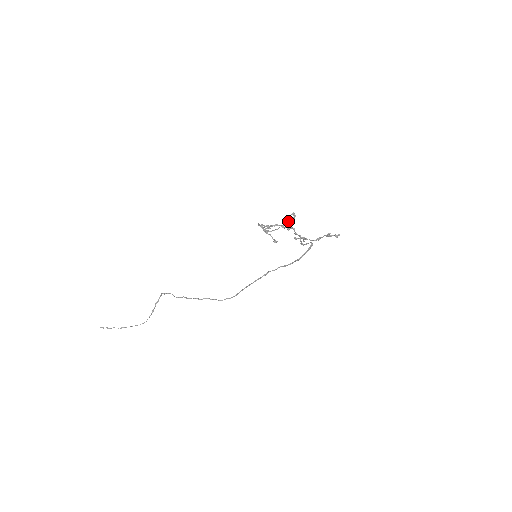
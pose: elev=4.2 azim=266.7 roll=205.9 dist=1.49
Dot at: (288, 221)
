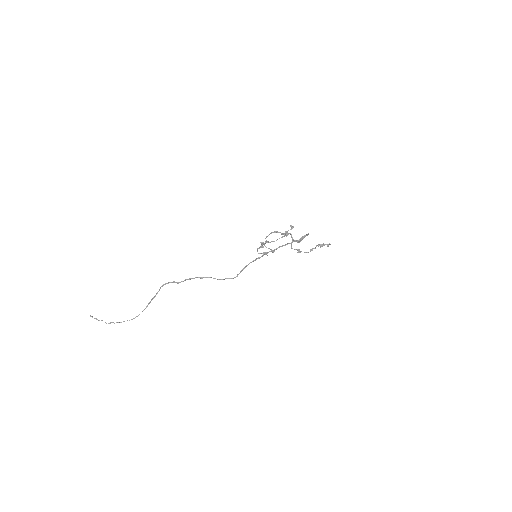
Dot at: (286, 231)
